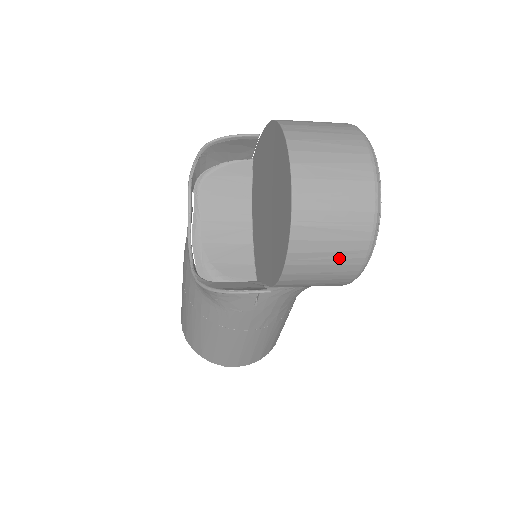
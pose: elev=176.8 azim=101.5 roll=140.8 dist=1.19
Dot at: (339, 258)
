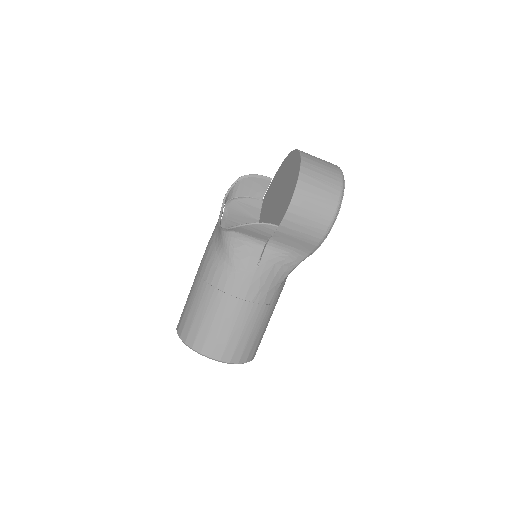
Dot at: (322, 202)
